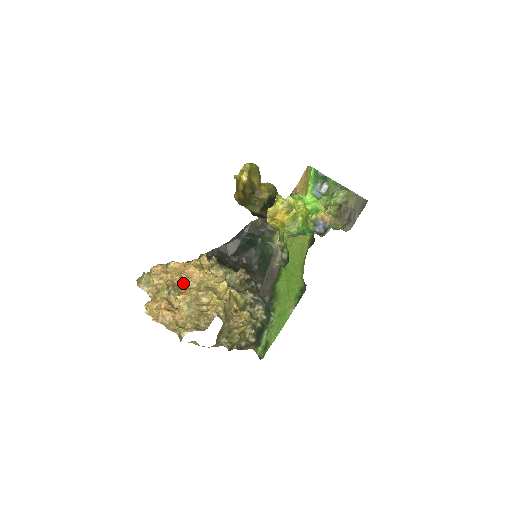
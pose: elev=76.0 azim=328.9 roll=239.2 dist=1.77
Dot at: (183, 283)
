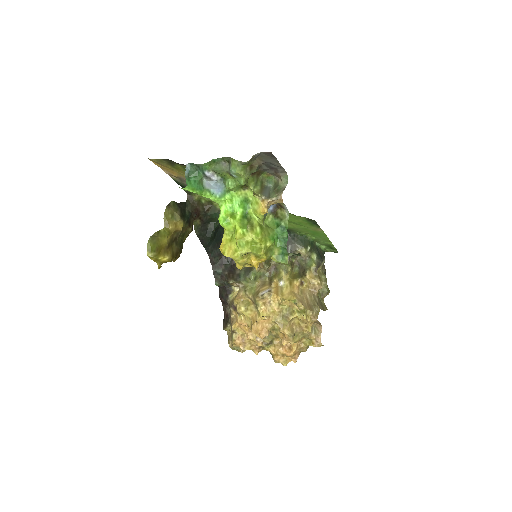
Dot at: occluded
